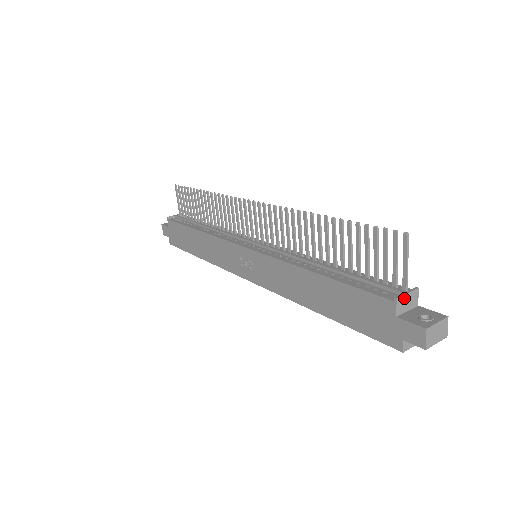
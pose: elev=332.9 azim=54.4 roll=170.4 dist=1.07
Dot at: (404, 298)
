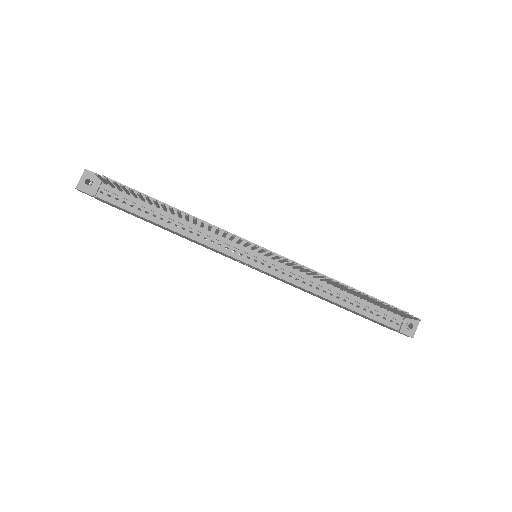
Dot at: (403, 325)
